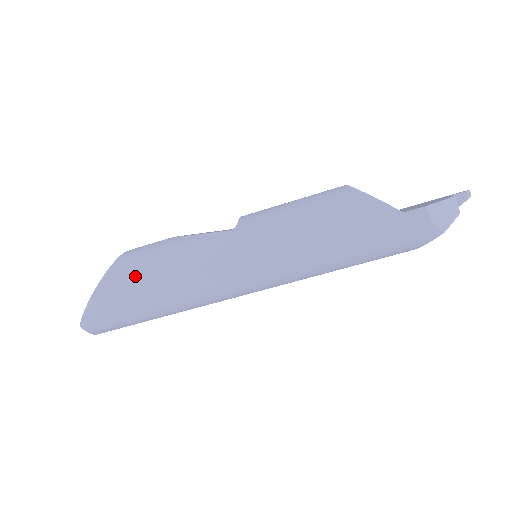
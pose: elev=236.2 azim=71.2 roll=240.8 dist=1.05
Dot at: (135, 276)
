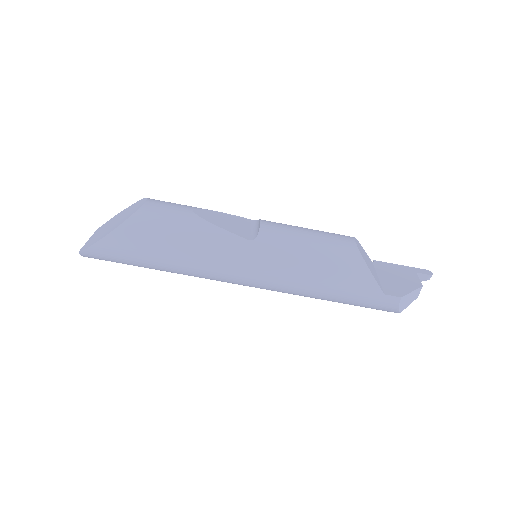
Dot at: (150, 241)
